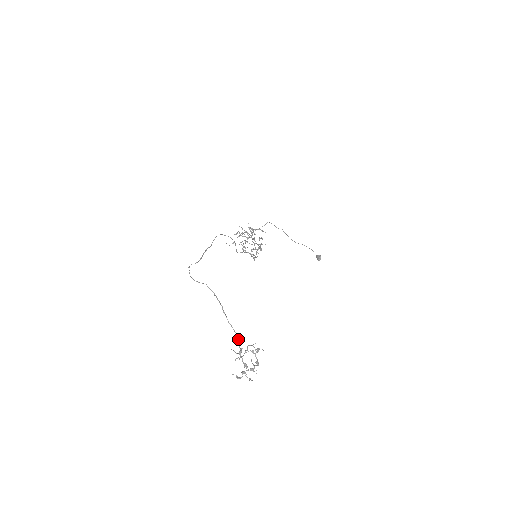
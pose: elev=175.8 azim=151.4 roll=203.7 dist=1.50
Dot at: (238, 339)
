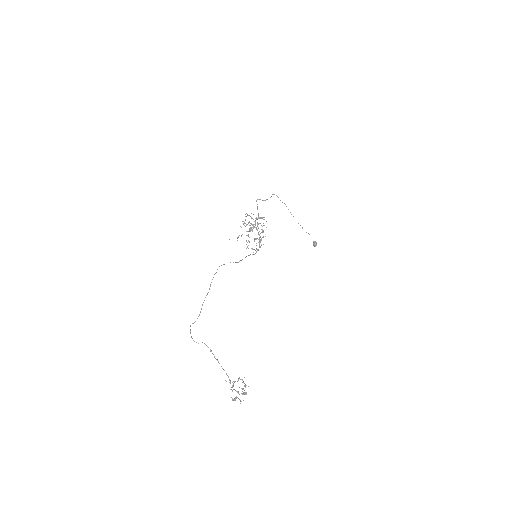
Dot at: (230, 381)
